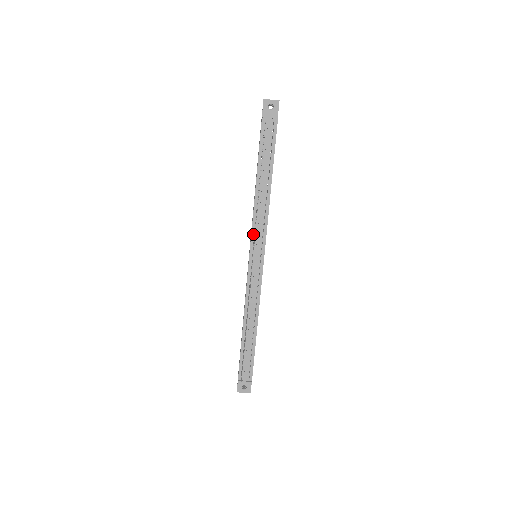
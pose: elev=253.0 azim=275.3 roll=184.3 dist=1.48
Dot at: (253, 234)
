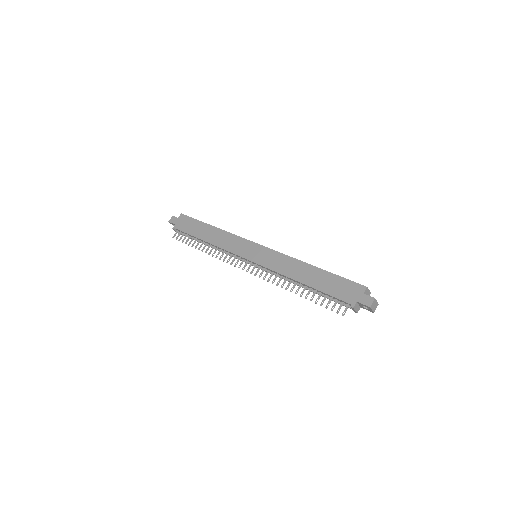
Dot at: (266, 268)
